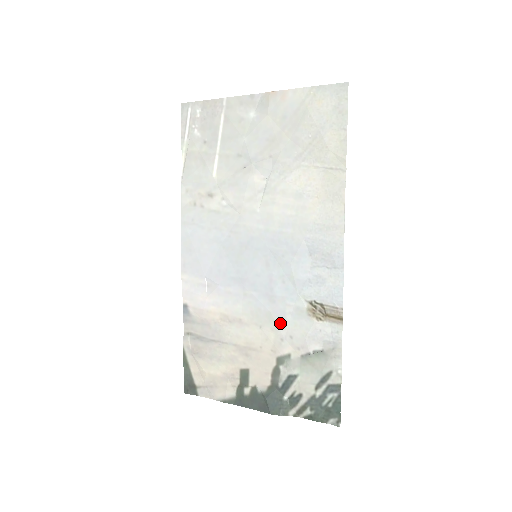
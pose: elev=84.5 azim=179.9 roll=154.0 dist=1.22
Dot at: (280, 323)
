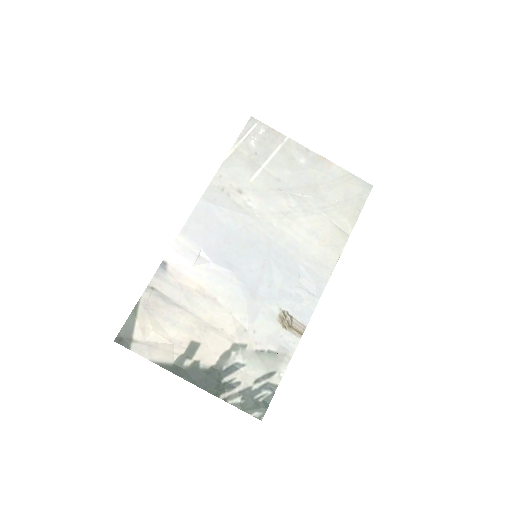
Dot at: (251, 316)
